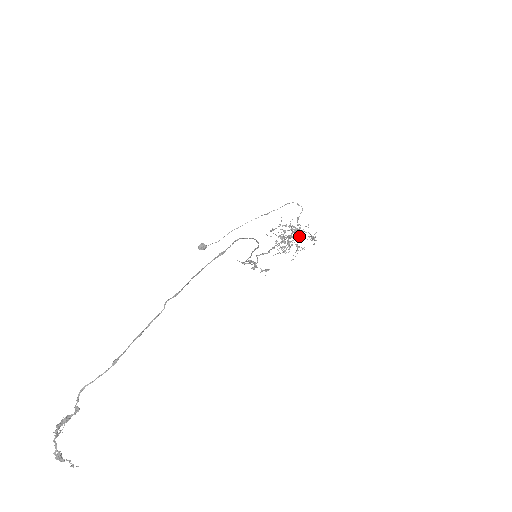
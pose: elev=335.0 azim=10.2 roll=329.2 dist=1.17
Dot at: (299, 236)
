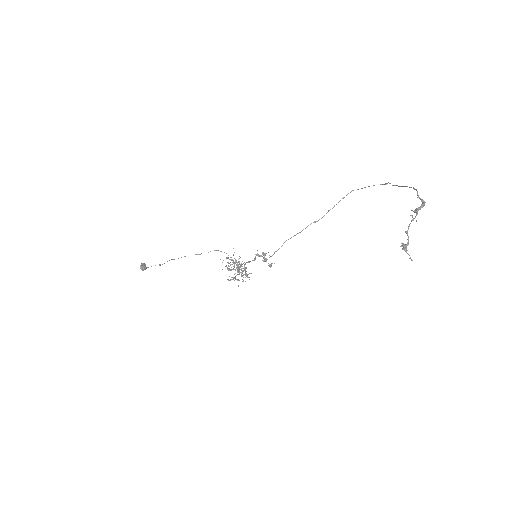
Dot at: occluded
